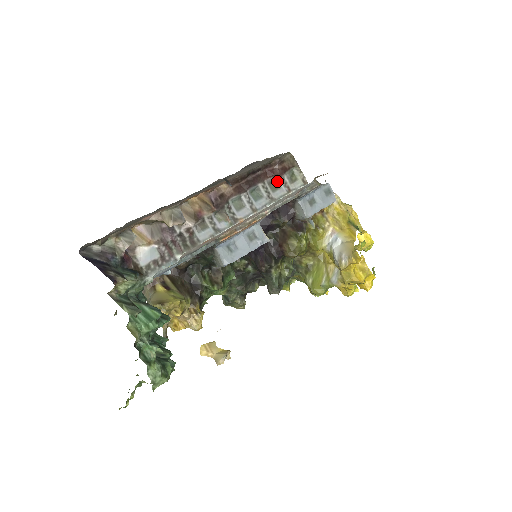
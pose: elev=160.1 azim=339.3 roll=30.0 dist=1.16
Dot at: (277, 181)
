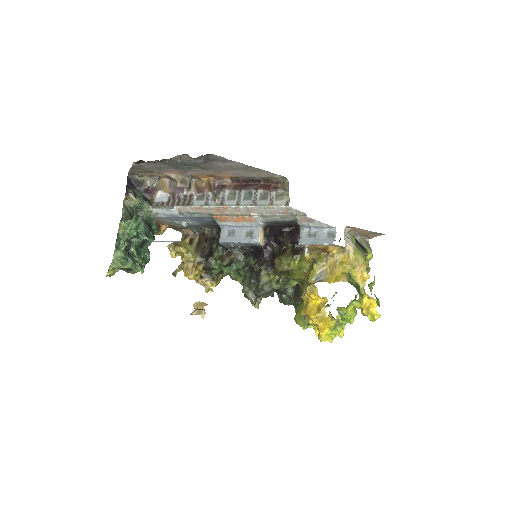
Dot at: (268, 195)
